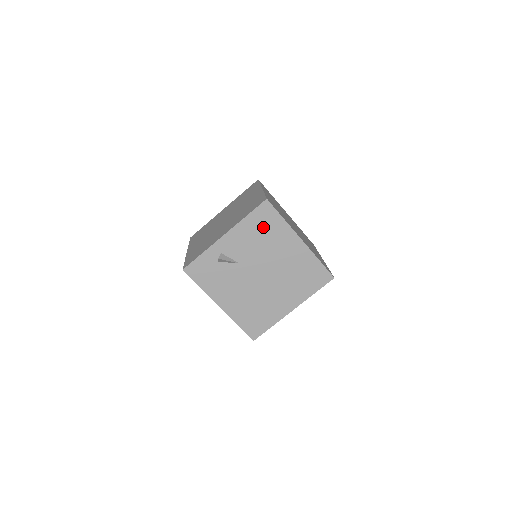
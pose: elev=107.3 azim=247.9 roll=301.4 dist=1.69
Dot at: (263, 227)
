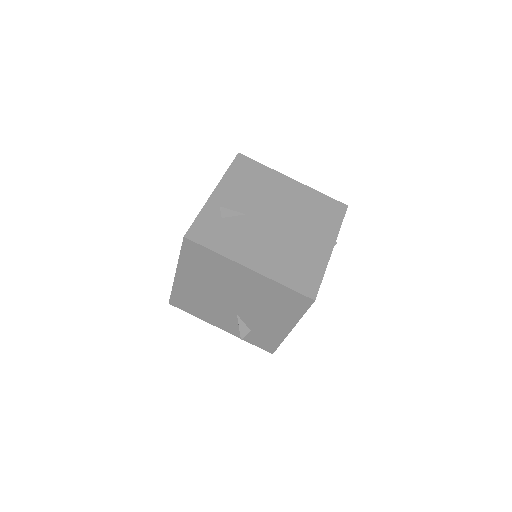
Dot at: (249, 176)
